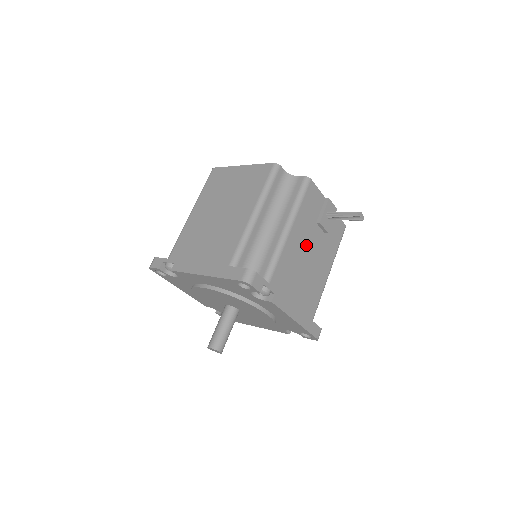
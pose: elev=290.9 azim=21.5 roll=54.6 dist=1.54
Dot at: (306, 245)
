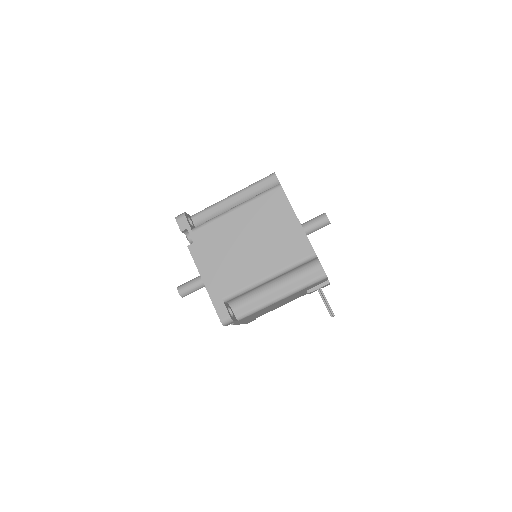
Dot at: (286, 300)
